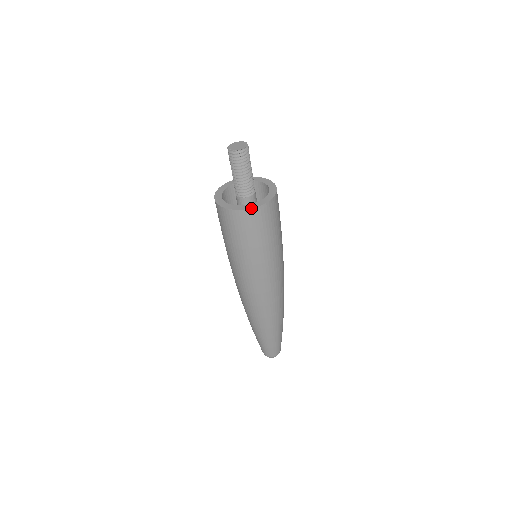
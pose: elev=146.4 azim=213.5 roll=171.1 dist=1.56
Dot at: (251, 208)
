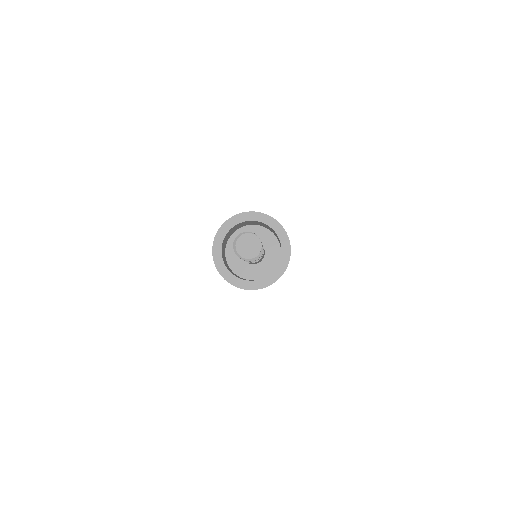
Dot at: occluded
